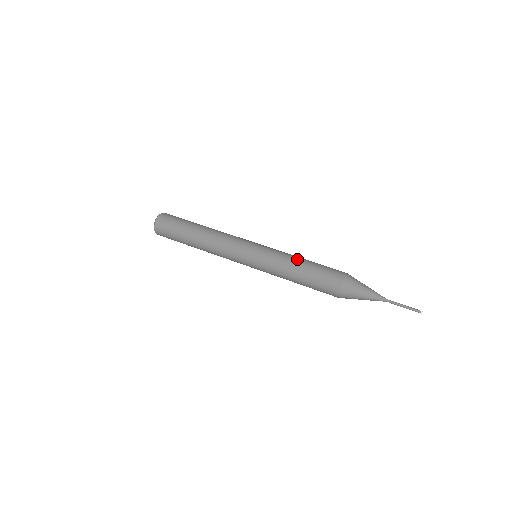
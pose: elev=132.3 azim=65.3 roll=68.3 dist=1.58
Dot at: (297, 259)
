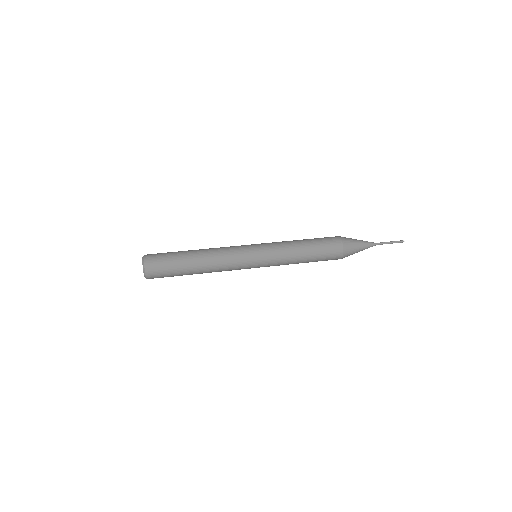
Dot at: occluded
